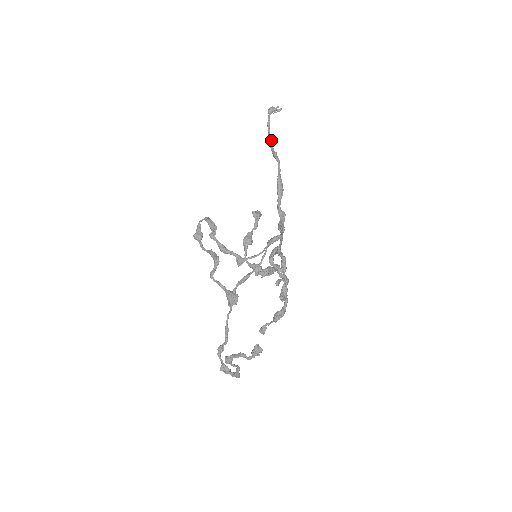
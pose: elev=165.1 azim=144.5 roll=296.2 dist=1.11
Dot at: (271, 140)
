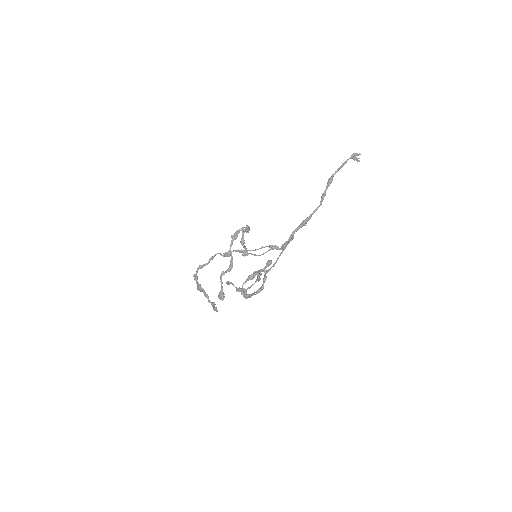
Dot at: occluded
